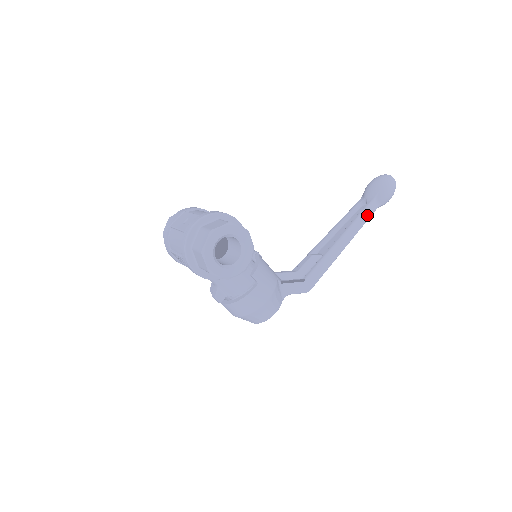
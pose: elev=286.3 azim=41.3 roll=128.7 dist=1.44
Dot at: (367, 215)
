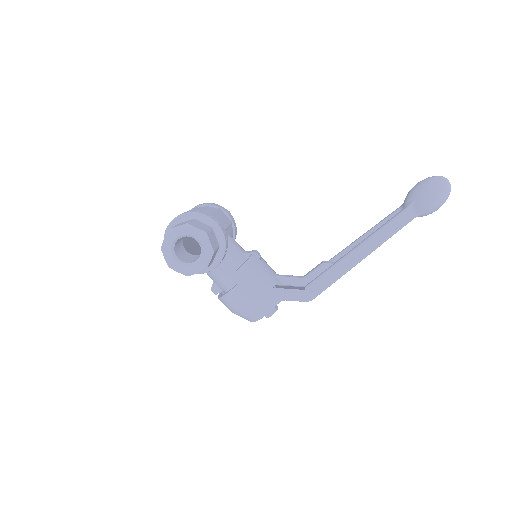
Dot at: (397, 225)
